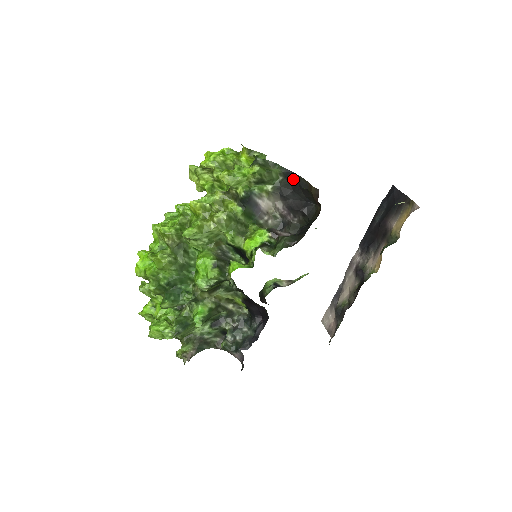
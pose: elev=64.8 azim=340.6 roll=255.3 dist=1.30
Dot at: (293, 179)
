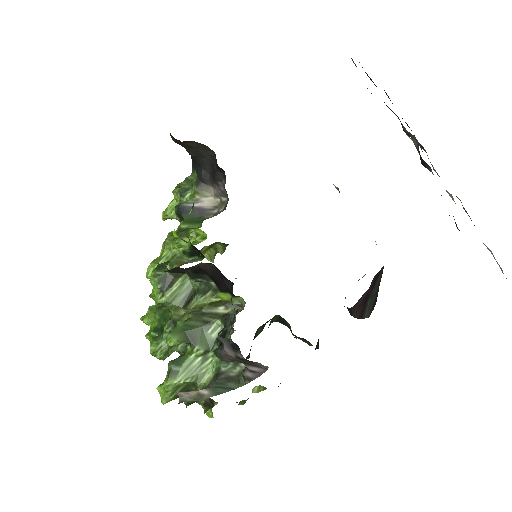
Dot at: (194, 161)
